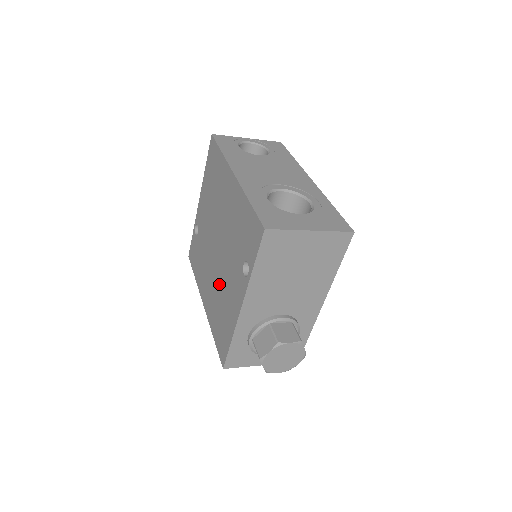
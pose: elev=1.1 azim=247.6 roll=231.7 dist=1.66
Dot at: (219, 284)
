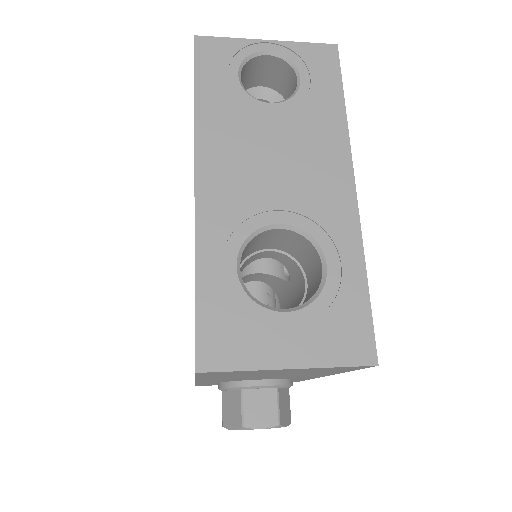
Dot at: occluded
